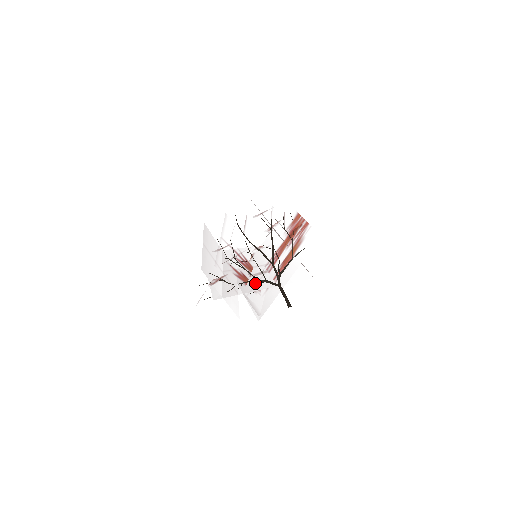
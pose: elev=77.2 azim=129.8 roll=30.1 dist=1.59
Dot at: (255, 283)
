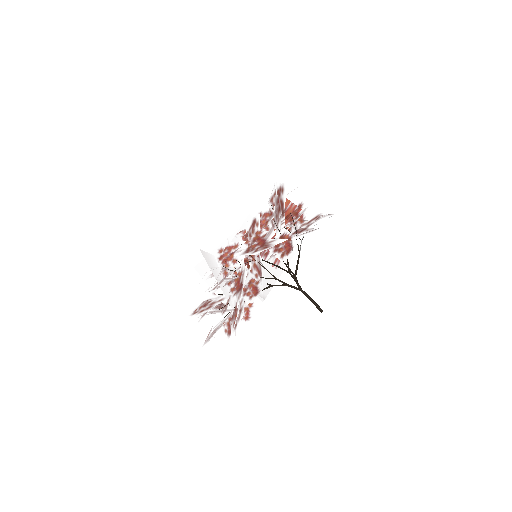
Dot at: occluded
